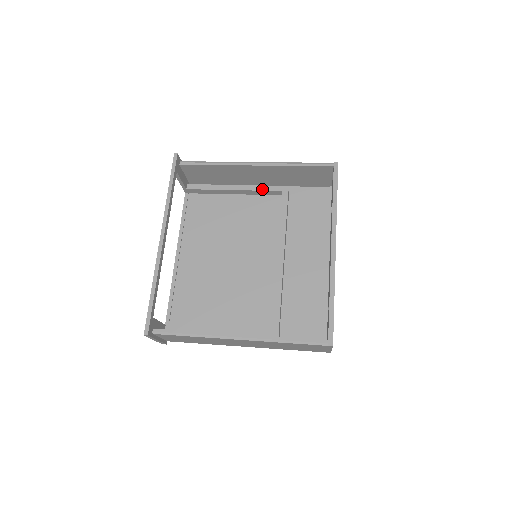
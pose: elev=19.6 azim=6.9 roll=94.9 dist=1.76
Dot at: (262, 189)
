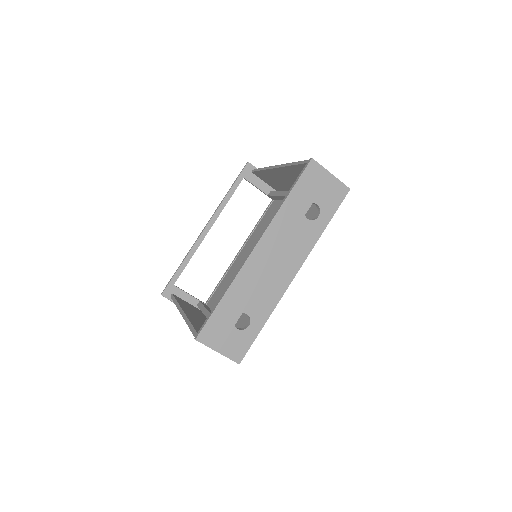
Dot at: occluded
